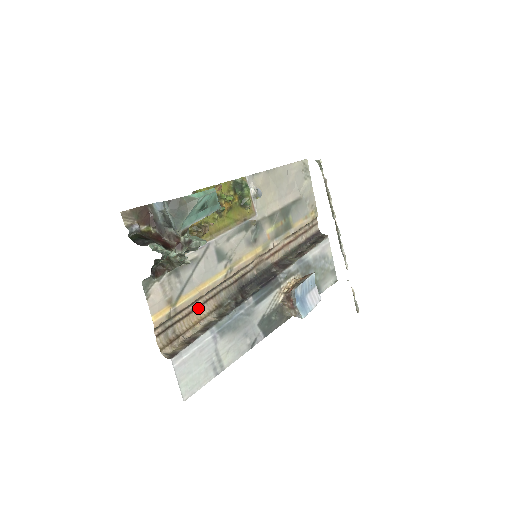
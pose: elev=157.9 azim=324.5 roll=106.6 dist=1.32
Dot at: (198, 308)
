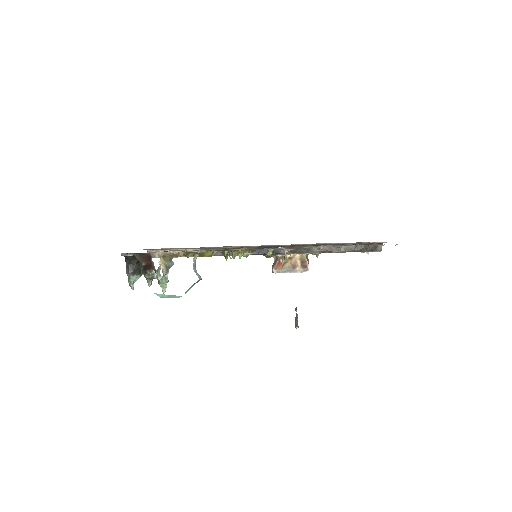
Dot at: (187, 248)
